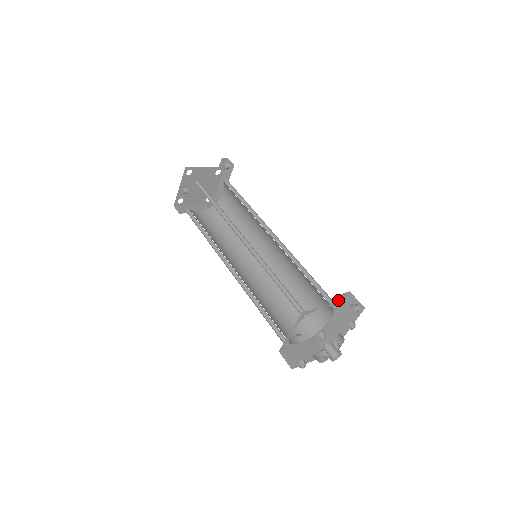
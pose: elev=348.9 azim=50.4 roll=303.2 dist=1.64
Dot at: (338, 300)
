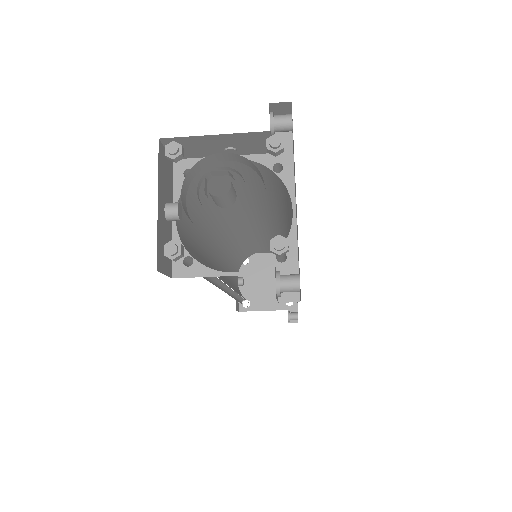
Dot at: occluded
